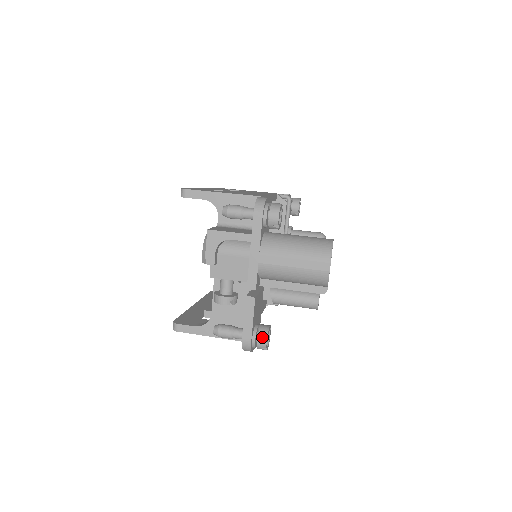
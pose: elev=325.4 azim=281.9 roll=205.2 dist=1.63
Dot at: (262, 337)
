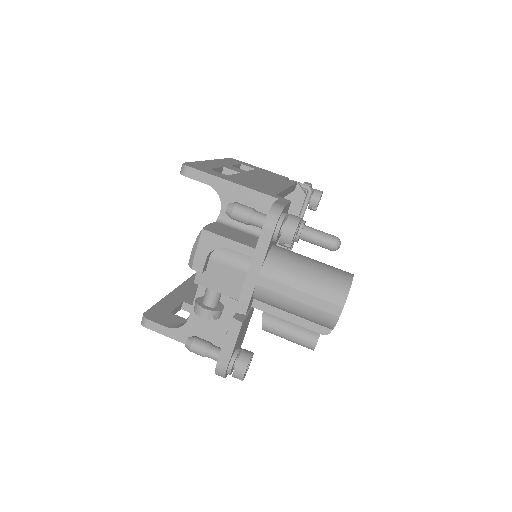
Dot at: (240, 367)
